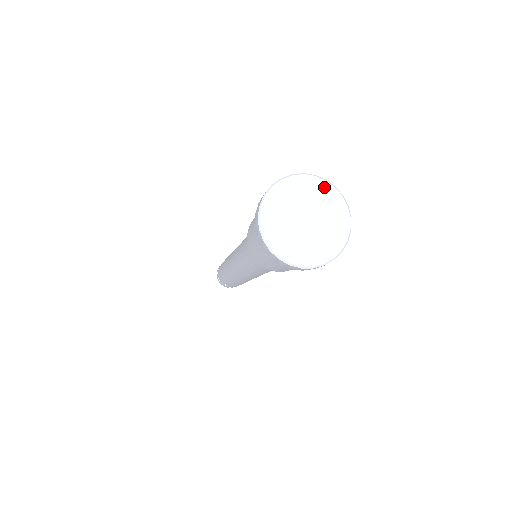
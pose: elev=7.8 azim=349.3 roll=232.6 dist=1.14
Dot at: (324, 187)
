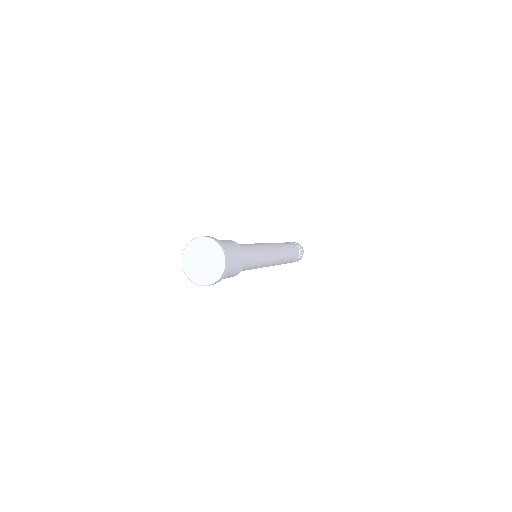
Dot at: (202, 241)
